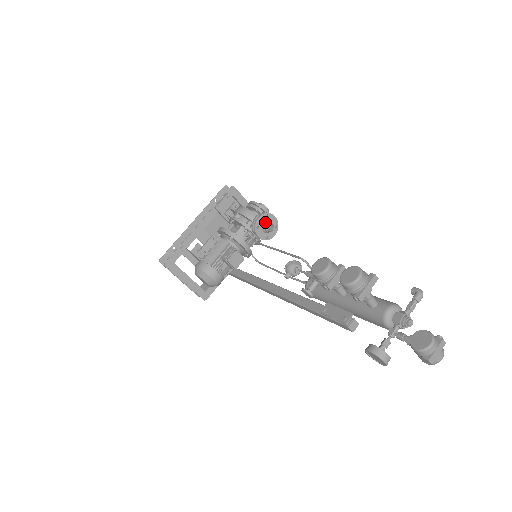
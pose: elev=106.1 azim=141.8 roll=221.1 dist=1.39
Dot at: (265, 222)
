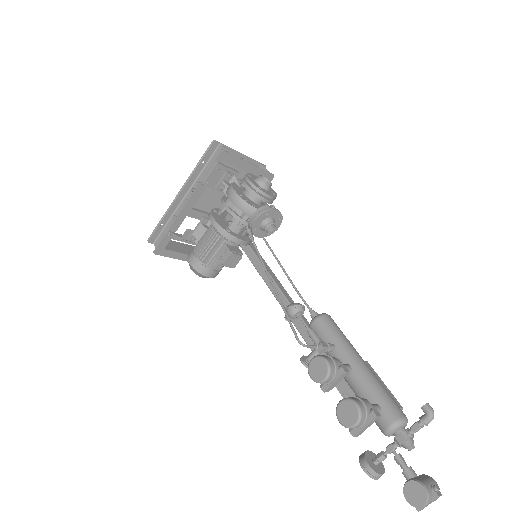
Dot at: (264, 223)
